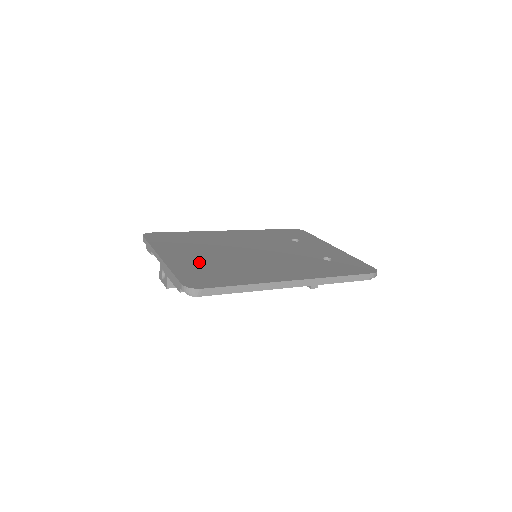
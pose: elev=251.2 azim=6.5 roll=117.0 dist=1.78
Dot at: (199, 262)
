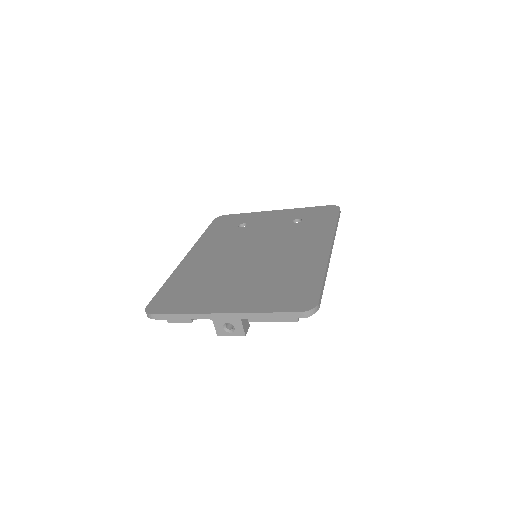
Dot at: (255, 290)
